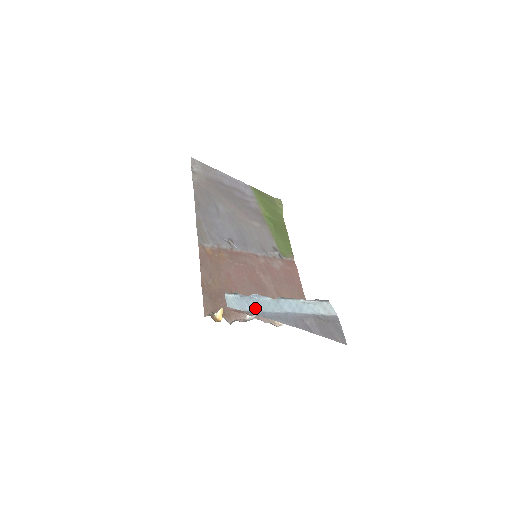
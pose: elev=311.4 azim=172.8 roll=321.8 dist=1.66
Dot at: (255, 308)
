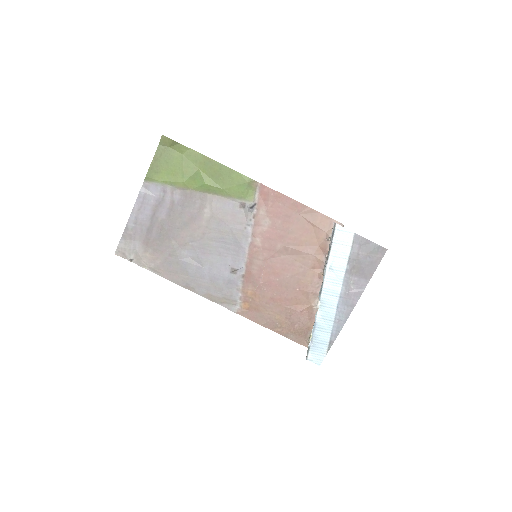
Dot at: (326, 340)
